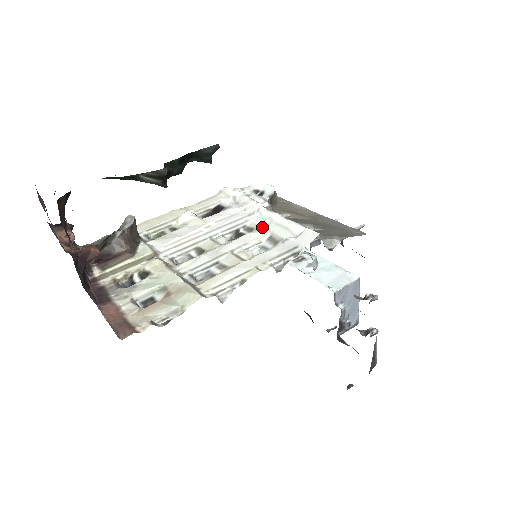
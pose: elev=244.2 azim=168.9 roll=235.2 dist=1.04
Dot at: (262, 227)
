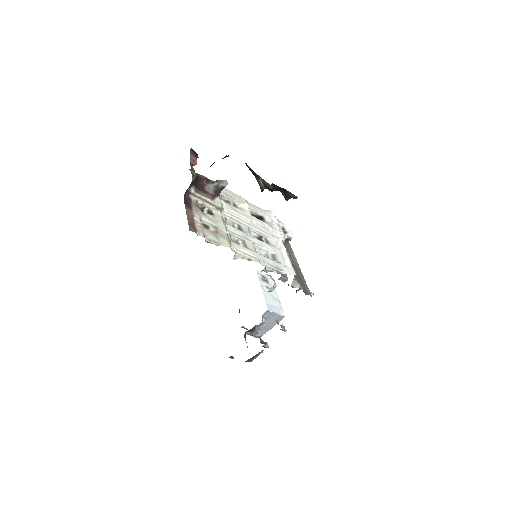
Dot at: (274, 247)
